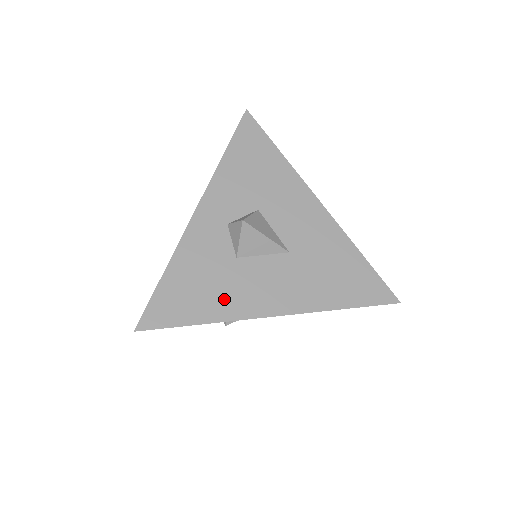
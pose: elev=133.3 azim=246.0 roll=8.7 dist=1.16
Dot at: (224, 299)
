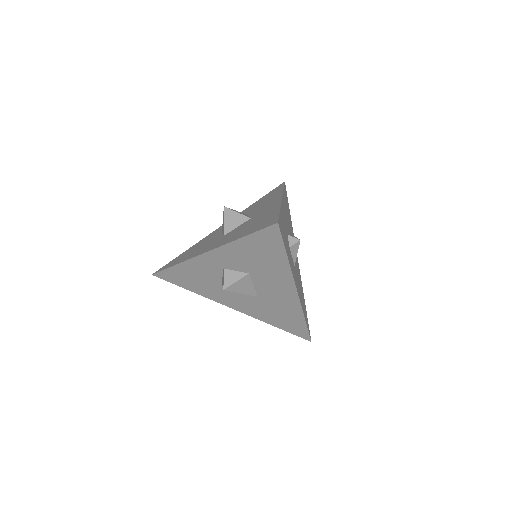
Dot at: (206, 290)
